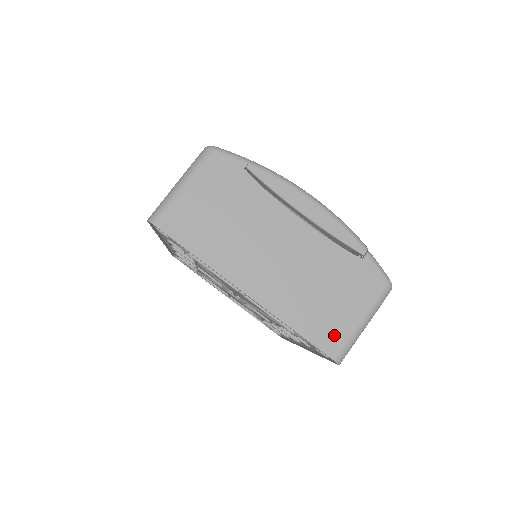
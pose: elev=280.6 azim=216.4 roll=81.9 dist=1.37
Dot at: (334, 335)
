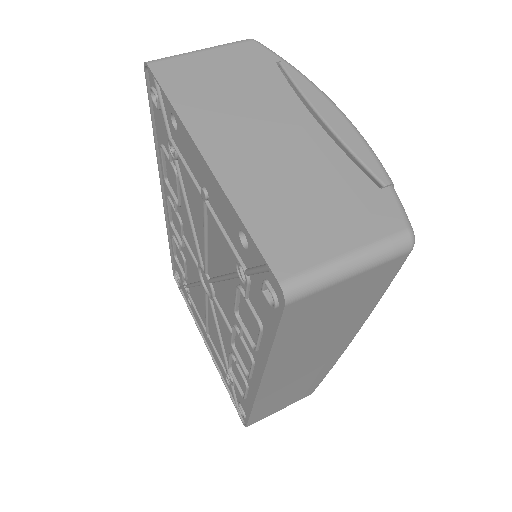
Dot at: (297, 252)
